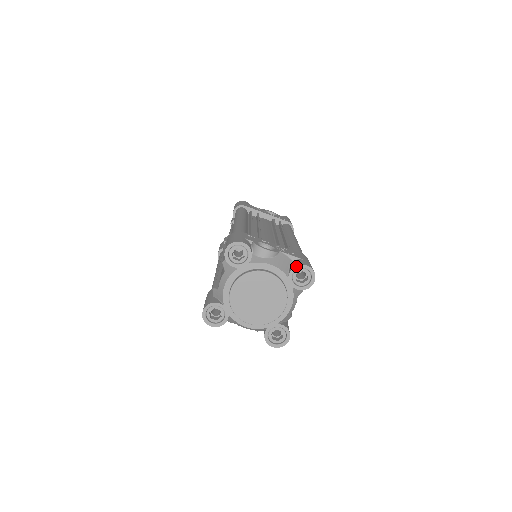
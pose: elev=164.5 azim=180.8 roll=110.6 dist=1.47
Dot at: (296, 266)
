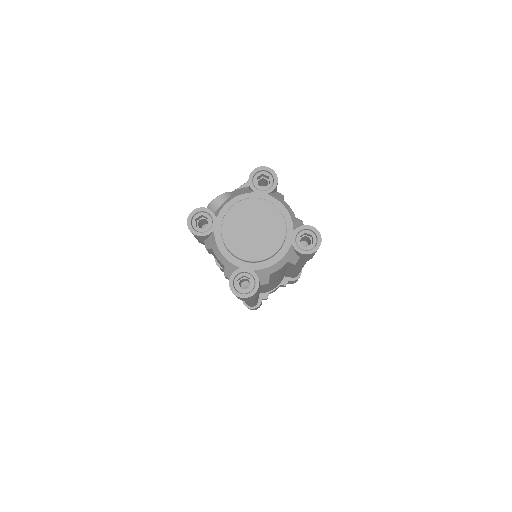
Dot at: (248, 179)
